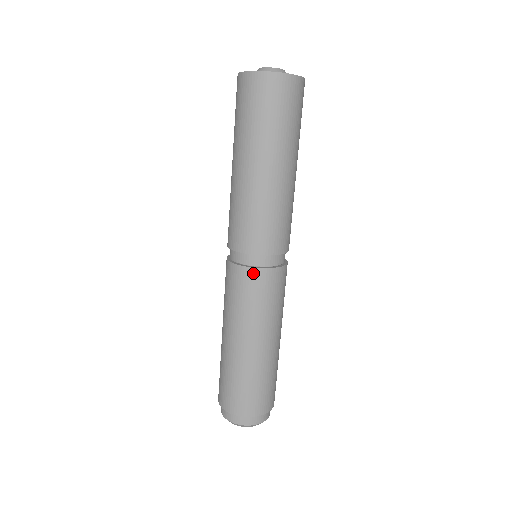
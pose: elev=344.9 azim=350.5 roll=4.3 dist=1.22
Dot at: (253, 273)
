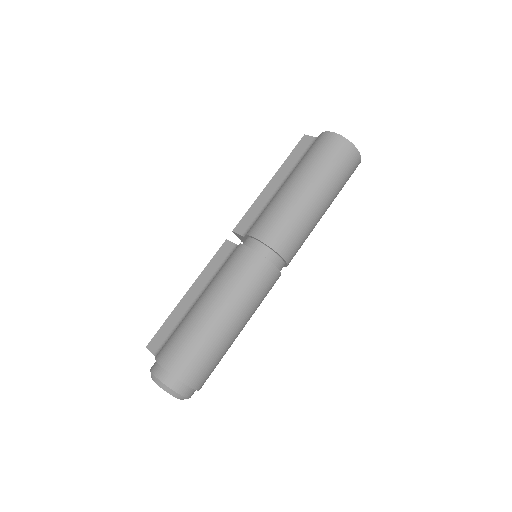
Dot at: (272, 269)
